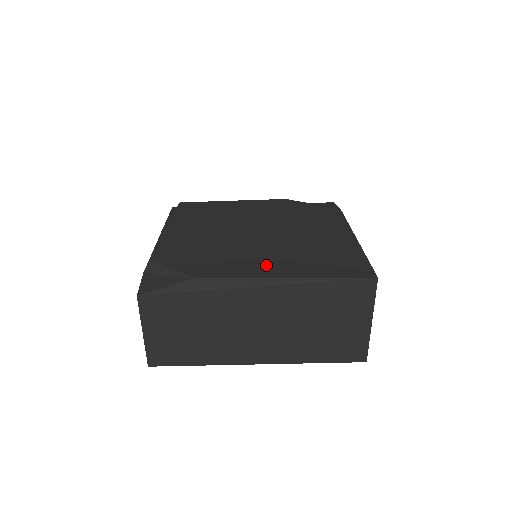
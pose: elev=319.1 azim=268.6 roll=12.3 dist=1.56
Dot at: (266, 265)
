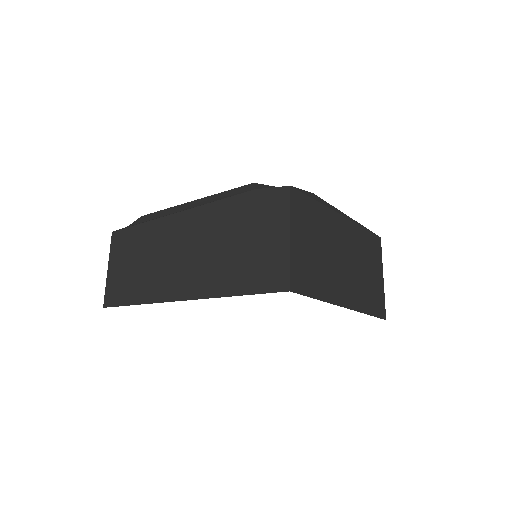
Dot at: occluded
